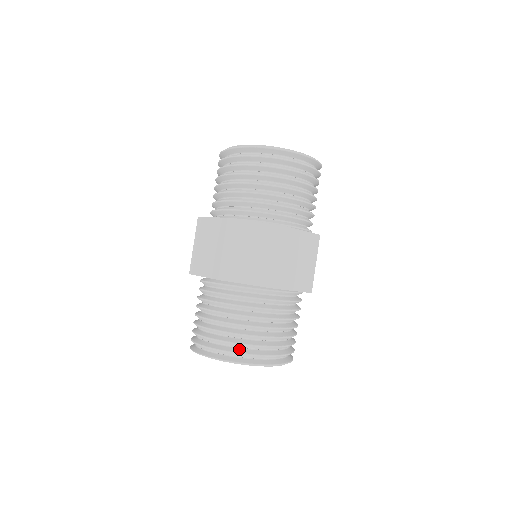
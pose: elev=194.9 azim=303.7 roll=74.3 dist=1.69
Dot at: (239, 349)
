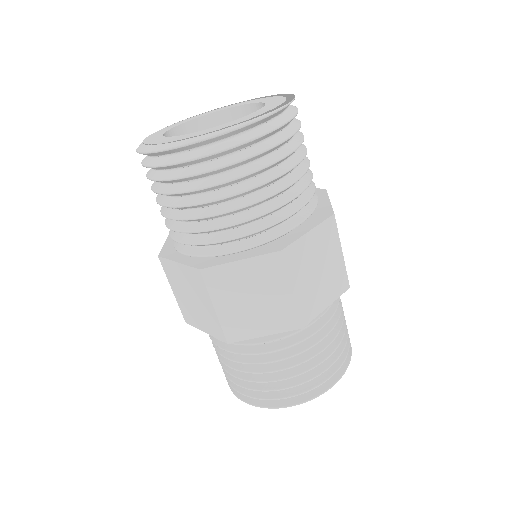
Dot at: occluded
